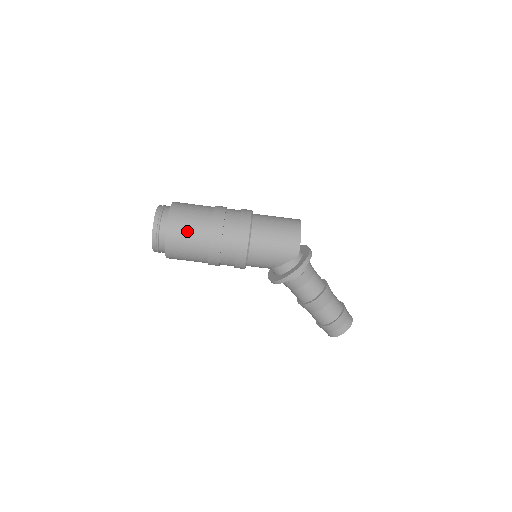
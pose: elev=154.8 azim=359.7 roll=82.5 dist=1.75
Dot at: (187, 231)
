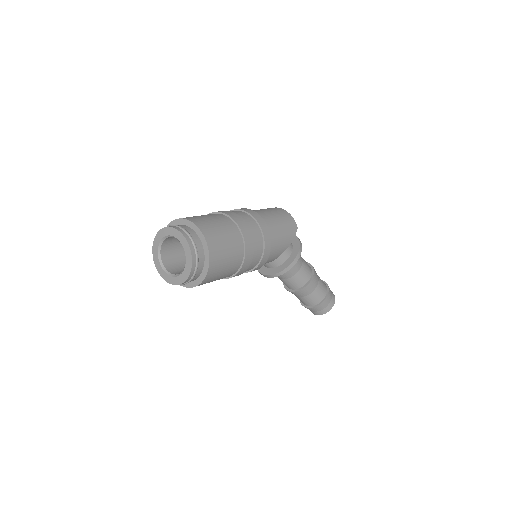
Dot at: (221, 232)
